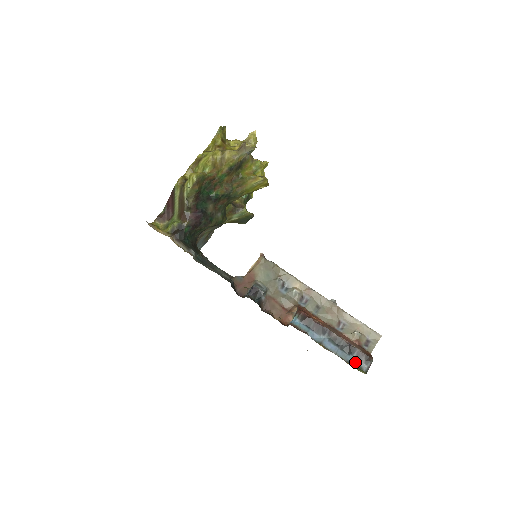
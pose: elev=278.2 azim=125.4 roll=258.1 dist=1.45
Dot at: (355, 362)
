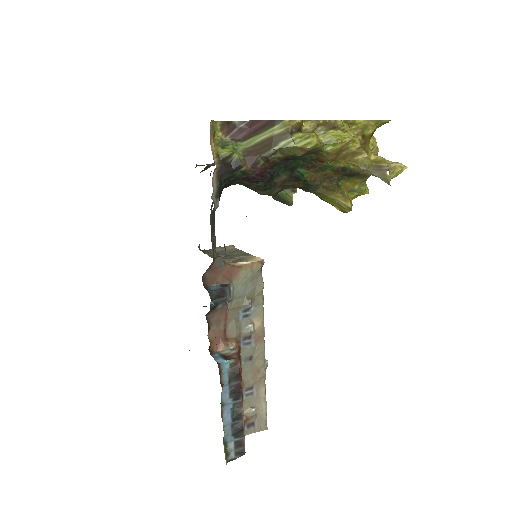
Dot at: (230, 446)
